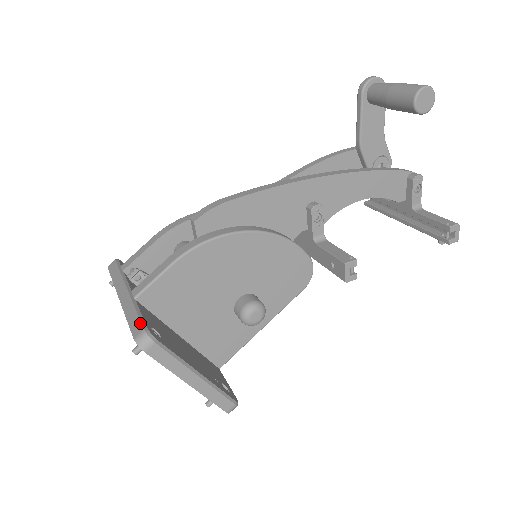
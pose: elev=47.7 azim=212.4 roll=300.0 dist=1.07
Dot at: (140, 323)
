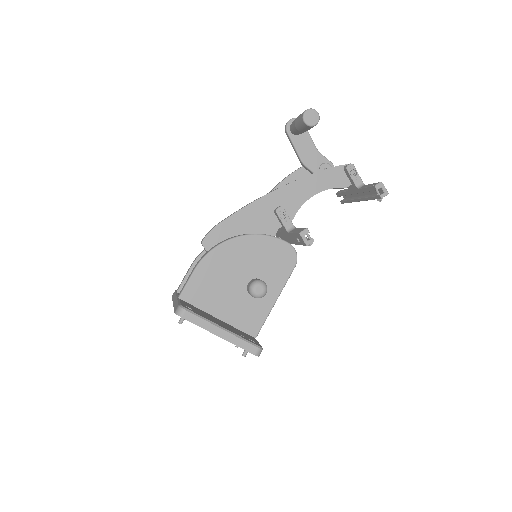
Dot at: (178, 304)
